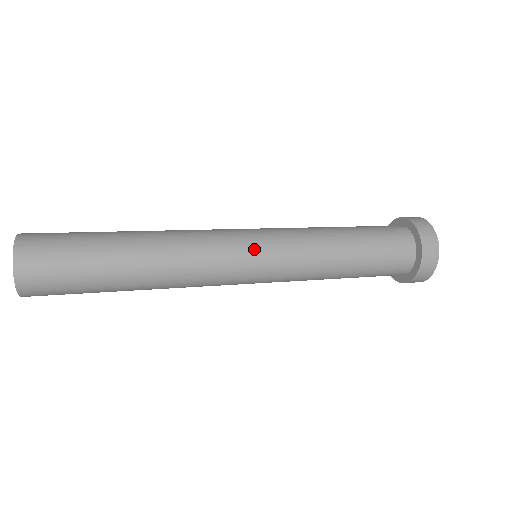
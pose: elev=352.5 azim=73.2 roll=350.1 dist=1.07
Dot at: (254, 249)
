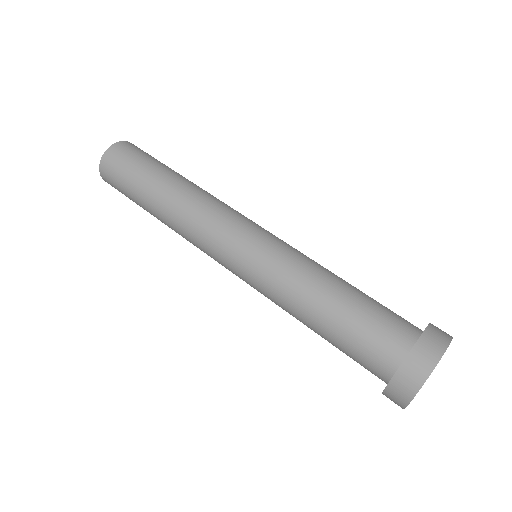
Dot at: (230, 266)
